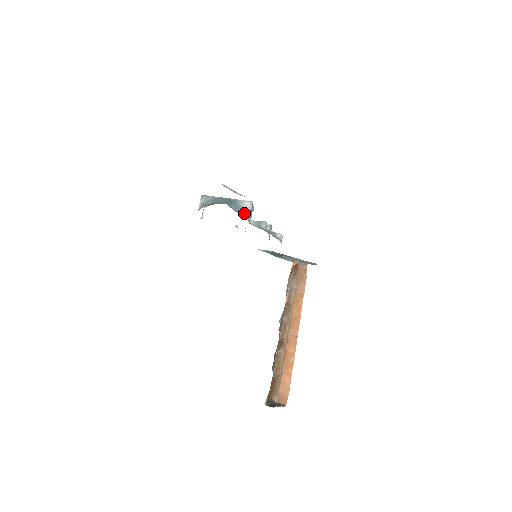
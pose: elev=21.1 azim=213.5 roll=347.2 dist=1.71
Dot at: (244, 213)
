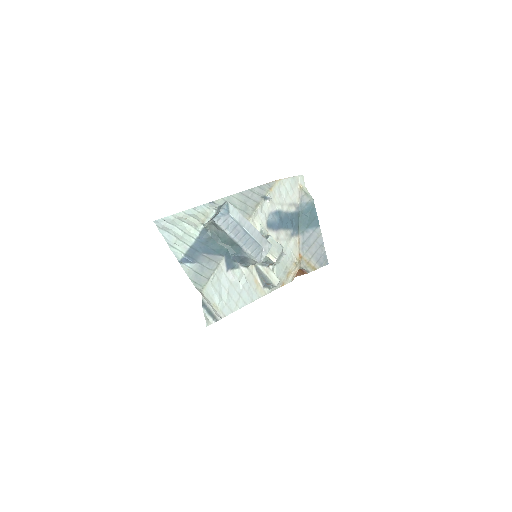
Dot at: (247, 263)
